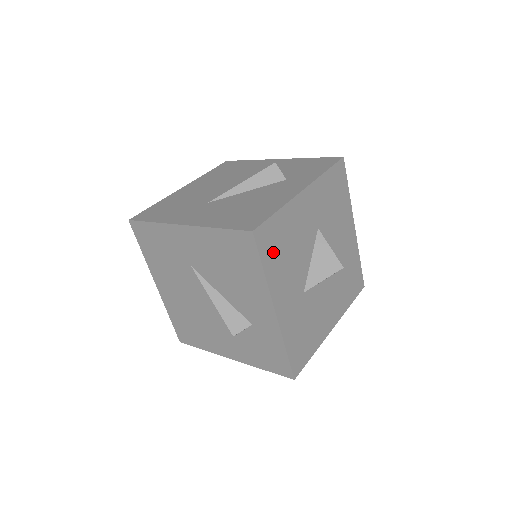
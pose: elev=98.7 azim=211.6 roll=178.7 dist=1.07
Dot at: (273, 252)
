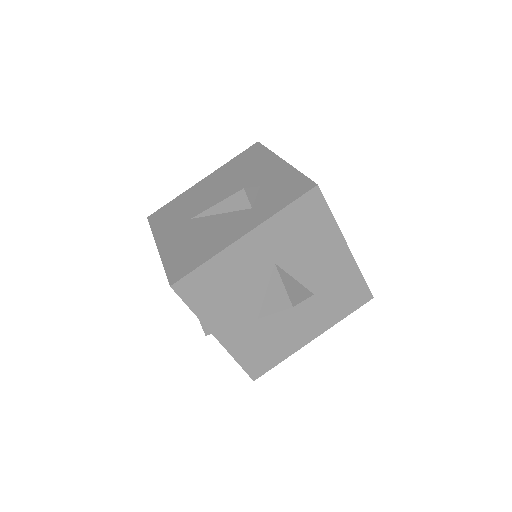
Dot at: (204, 296)
